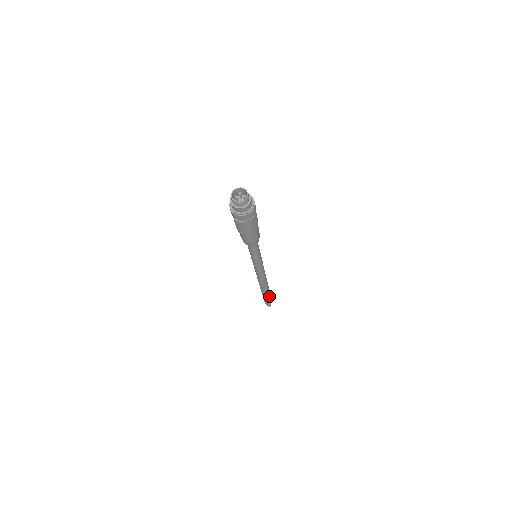
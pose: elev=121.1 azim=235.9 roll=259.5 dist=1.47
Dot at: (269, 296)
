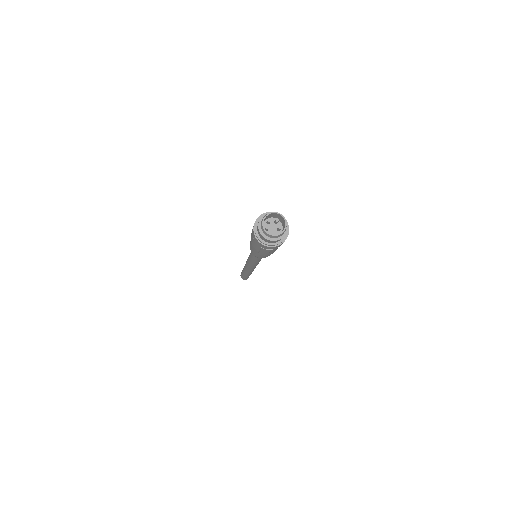
Dot at: occluded
